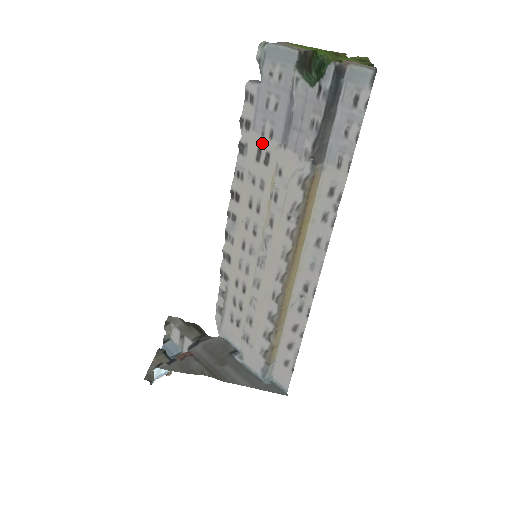
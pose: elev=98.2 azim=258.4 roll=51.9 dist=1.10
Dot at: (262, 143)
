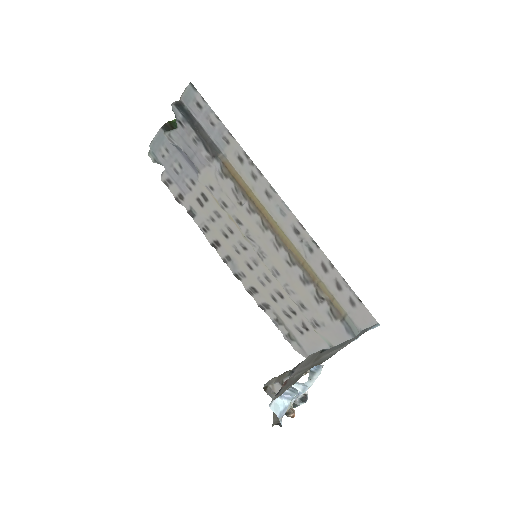
Dot at: (195, 194)
